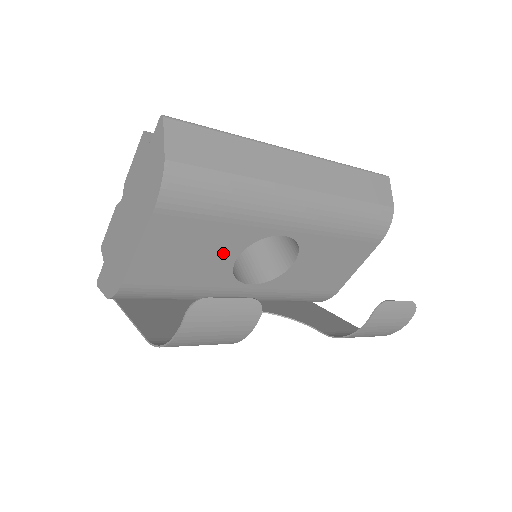
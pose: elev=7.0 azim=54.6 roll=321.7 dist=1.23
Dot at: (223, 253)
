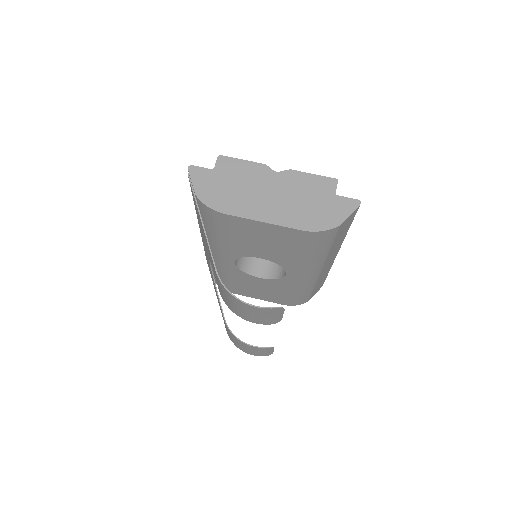
Dot at: (266, 253)
